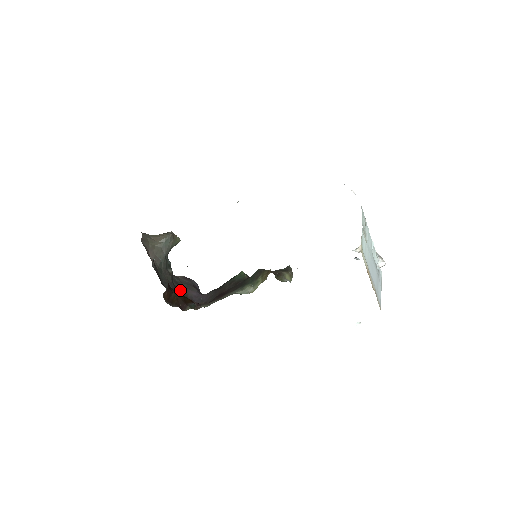
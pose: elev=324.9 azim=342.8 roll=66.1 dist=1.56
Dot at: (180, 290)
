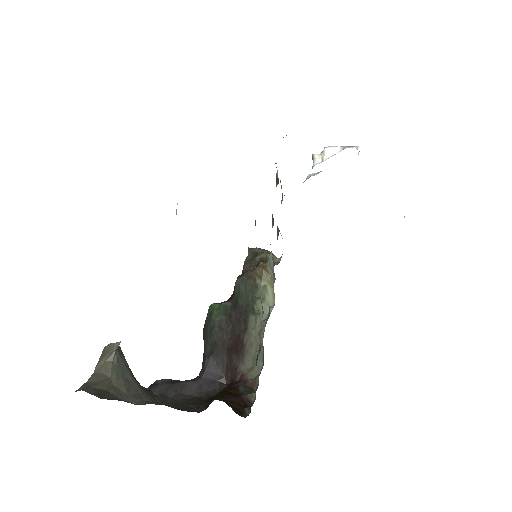
Dot at: (183, 401)
